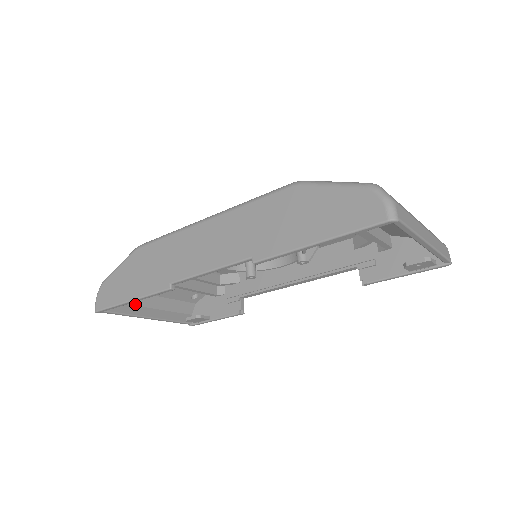
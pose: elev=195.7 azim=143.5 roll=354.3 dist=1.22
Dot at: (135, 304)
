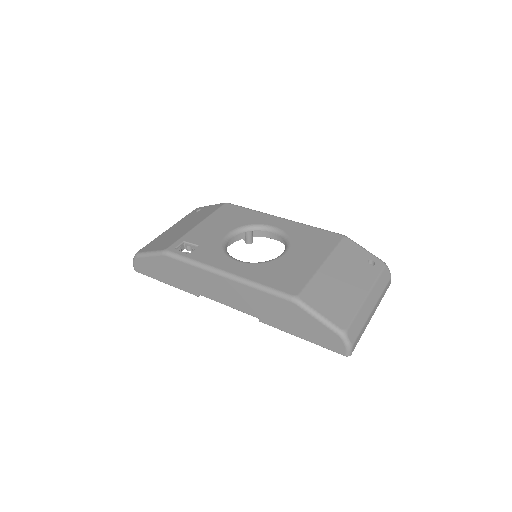
Dot at: occluded
